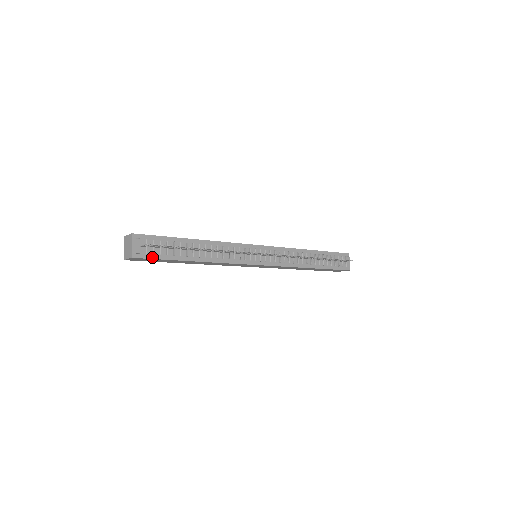
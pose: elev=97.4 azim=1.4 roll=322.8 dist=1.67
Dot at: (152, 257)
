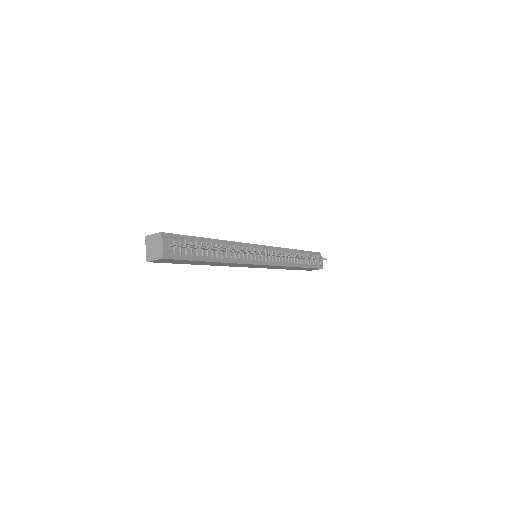
Dot at: (179, 258)
